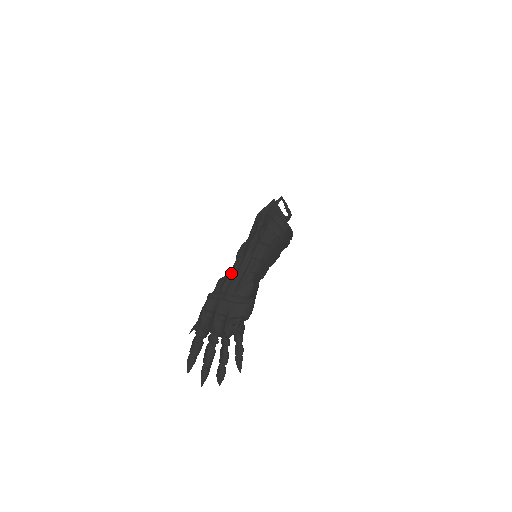
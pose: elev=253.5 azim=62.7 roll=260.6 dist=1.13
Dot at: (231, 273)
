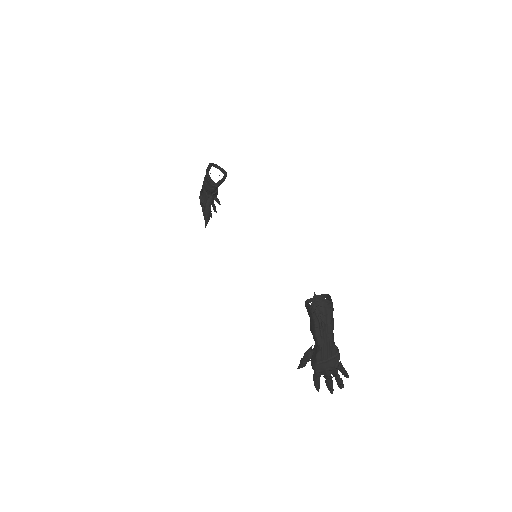
Dot at: (323, 351)
